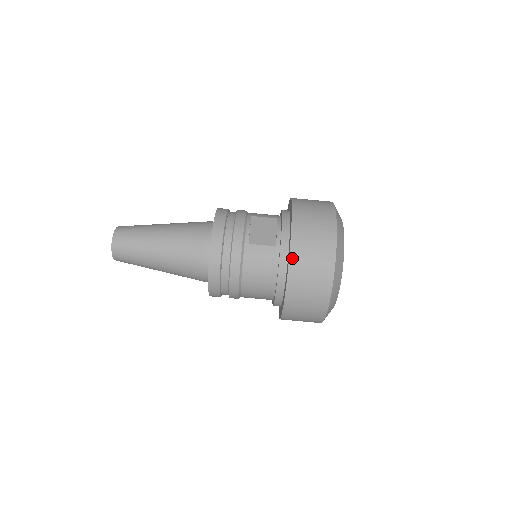
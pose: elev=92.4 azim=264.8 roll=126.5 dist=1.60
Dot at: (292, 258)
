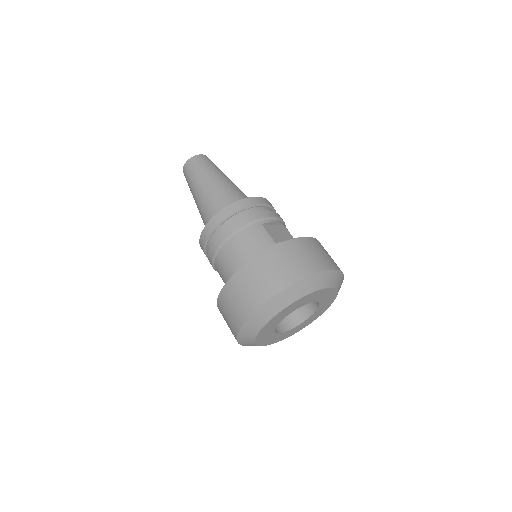
Dot at: (276, 248)
